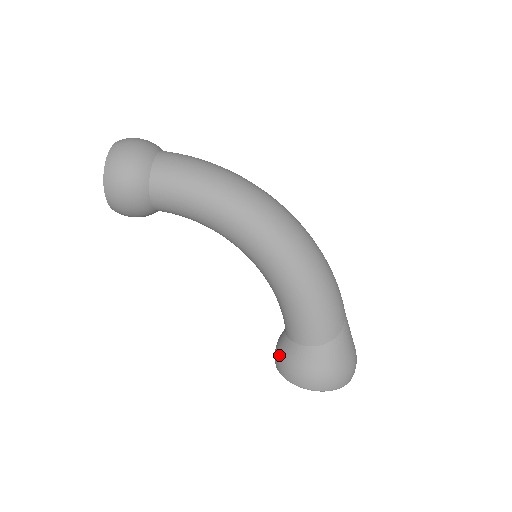
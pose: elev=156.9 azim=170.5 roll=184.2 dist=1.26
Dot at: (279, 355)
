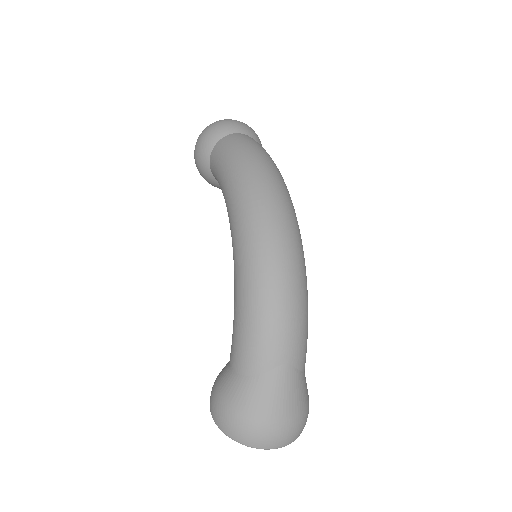
Dot at: occluded
